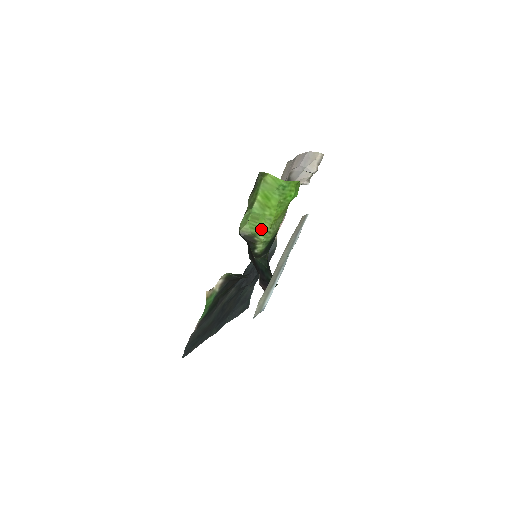
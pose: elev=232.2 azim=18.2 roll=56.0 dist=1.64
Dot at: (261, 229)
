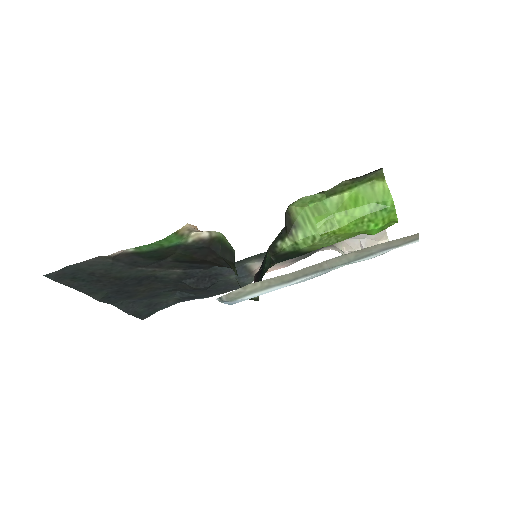
Dot at: (311, 227)
